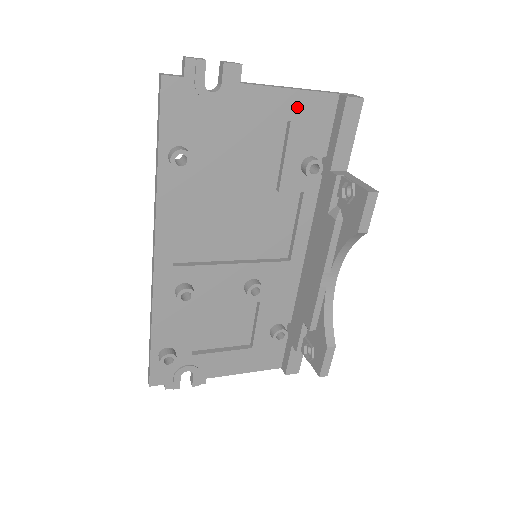
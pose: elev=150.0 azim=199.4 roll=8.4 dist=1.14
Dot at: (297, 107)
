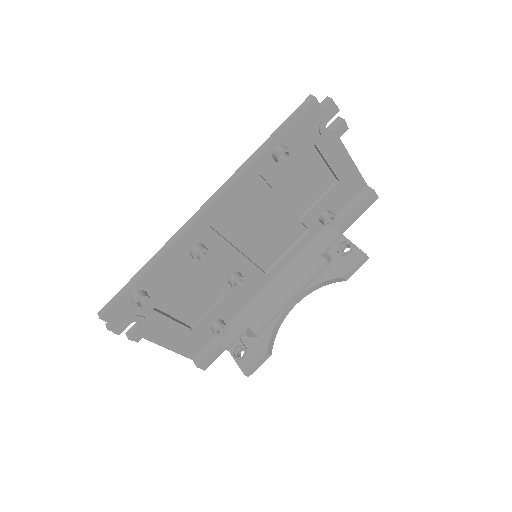
Dot at: (348, 176)
